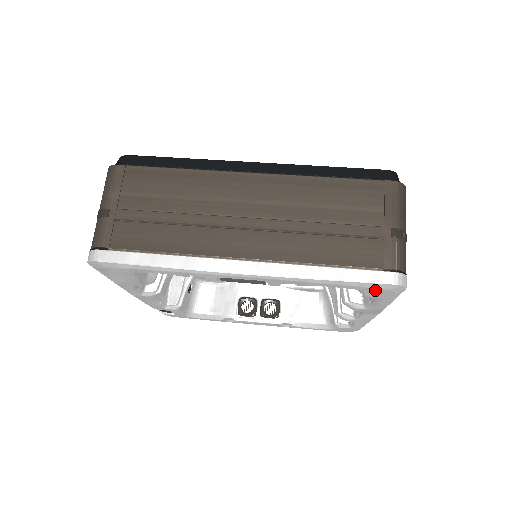
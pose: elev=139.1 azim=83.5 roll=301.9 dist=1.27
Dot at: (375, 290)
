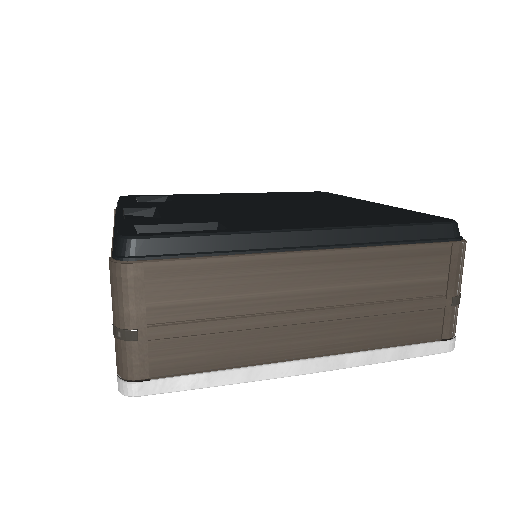
Dot at: occluded
